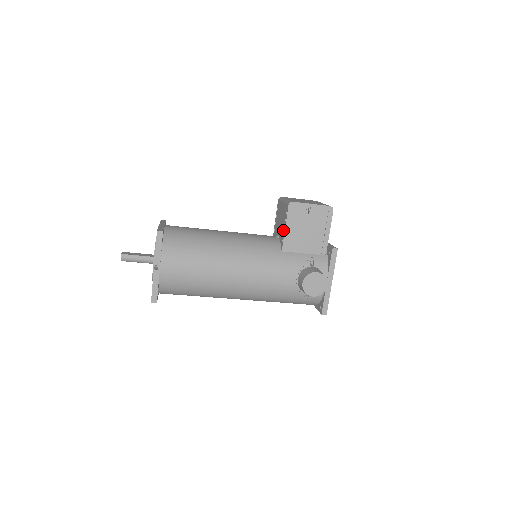
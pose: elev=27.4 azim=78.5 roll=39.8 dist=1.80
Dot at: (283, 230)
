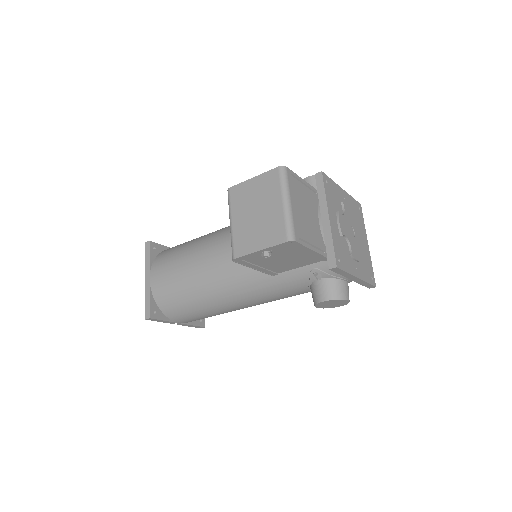
Dot at: occluded
